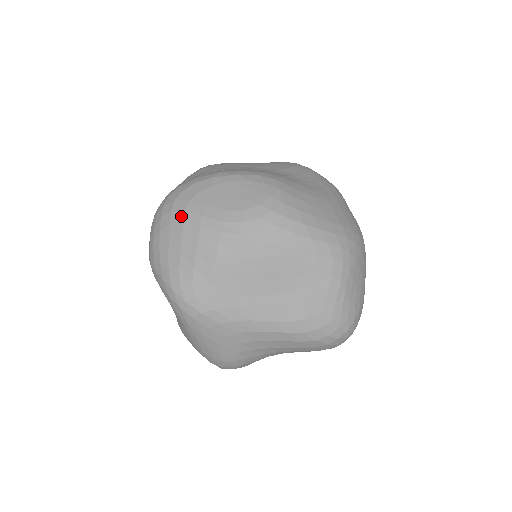
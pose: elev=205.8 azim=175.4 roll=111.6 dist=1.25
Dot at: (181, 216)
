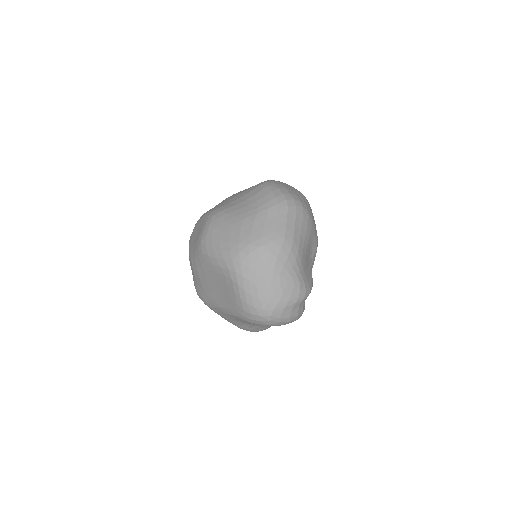
Dot at: occluded
